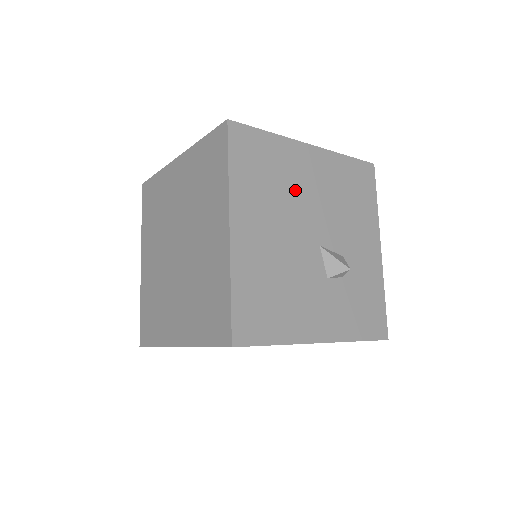
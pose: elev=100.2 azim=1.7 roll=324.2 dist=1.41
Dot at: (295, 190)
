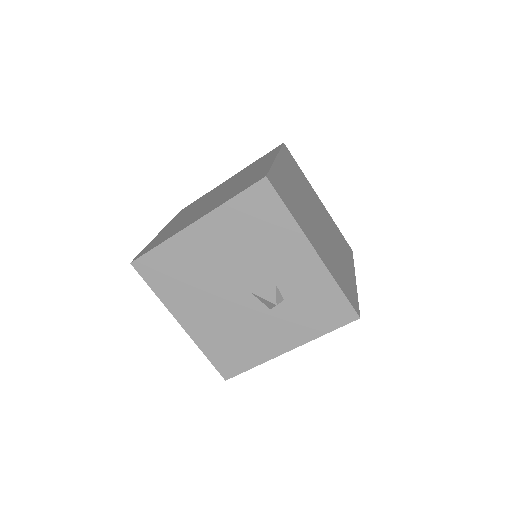
Dot at: (205, 268)
